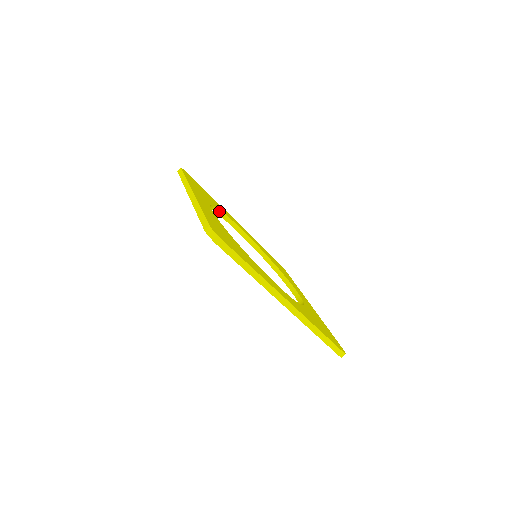
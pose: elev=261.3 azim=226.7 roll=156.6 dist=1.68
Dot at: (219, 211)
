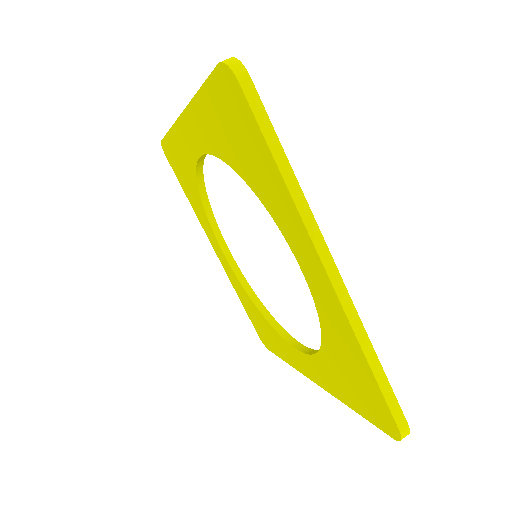
Dot at: (207, 202)
